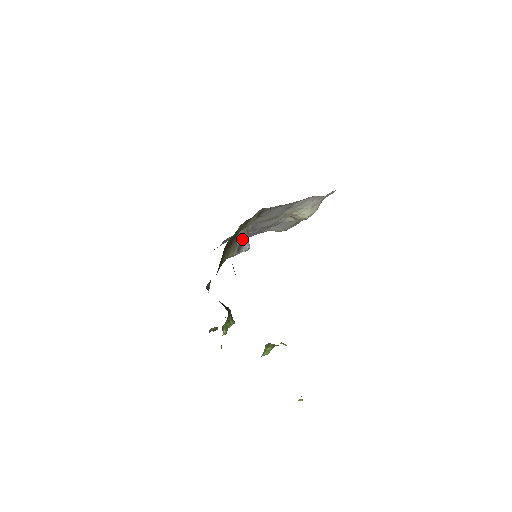
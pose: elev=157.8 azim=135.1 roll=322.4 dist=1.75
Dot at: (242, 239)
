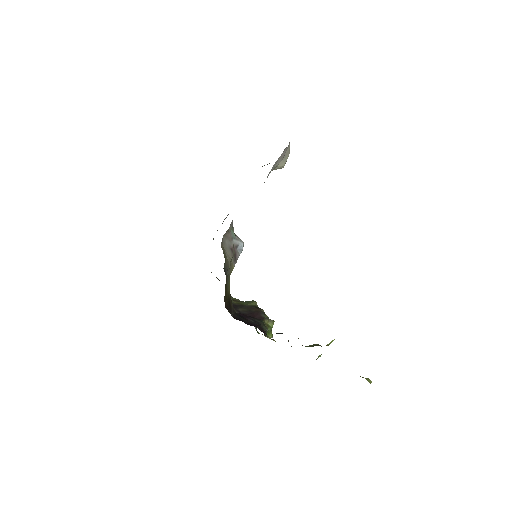
Dot at: (231, 246)
